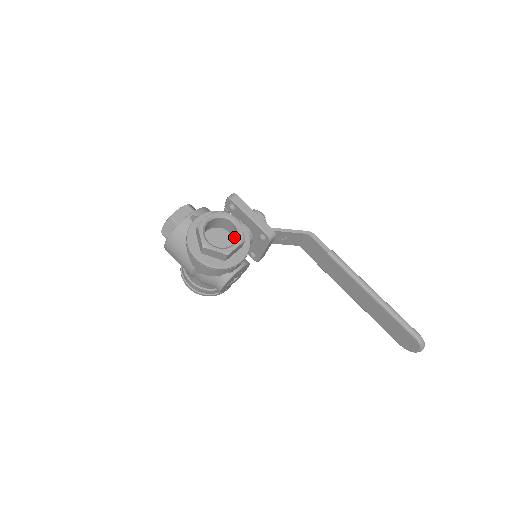
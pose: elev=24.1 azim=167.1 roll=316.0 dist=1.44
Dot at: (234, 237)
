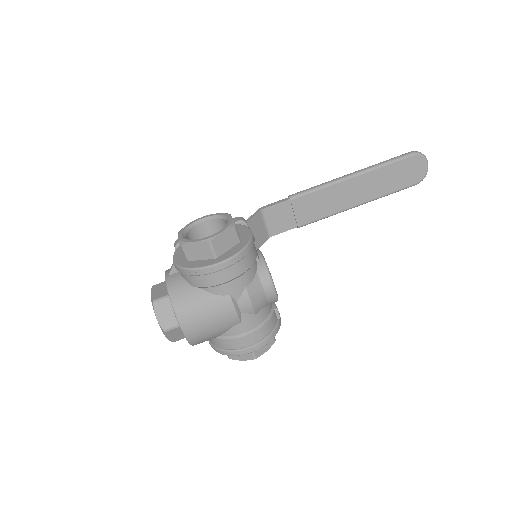
Dot at: occluded
